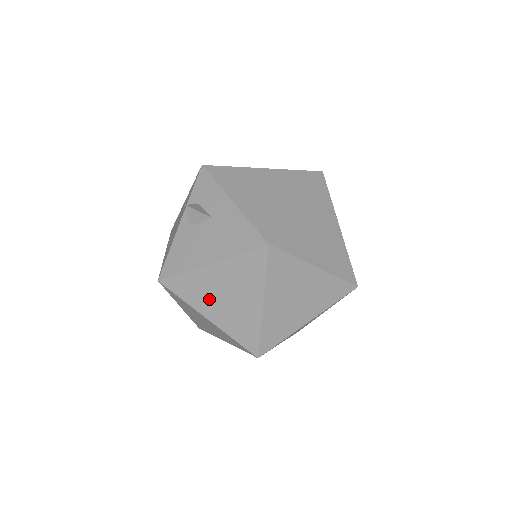
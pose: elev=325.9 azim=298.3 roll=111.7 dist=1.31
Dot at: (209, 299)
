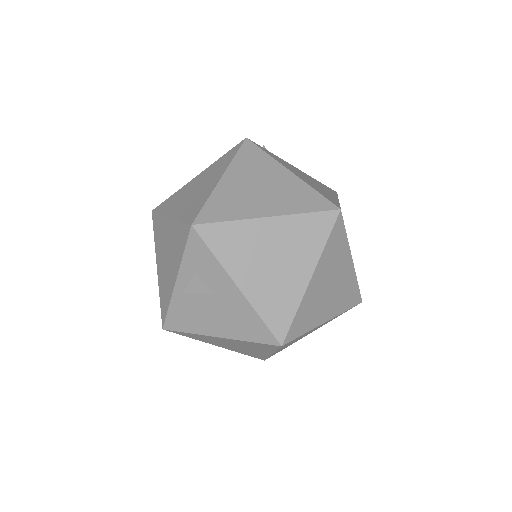
Dot at: (218, 343)
